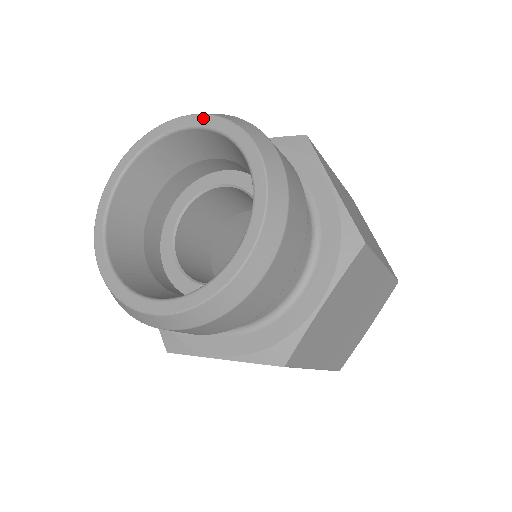
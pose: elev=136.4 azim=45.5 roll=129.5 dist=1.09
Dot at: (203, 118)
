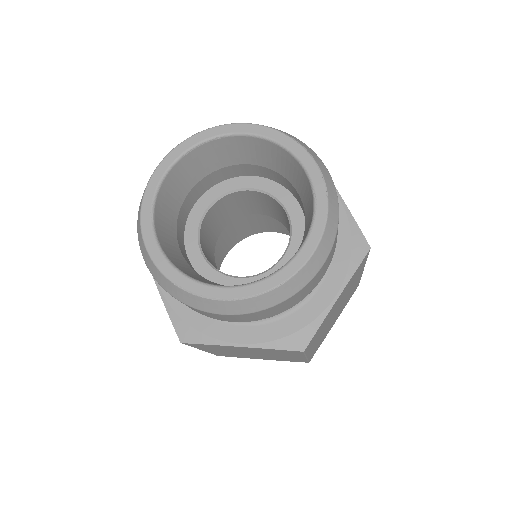
Dot at: (258, 128)
